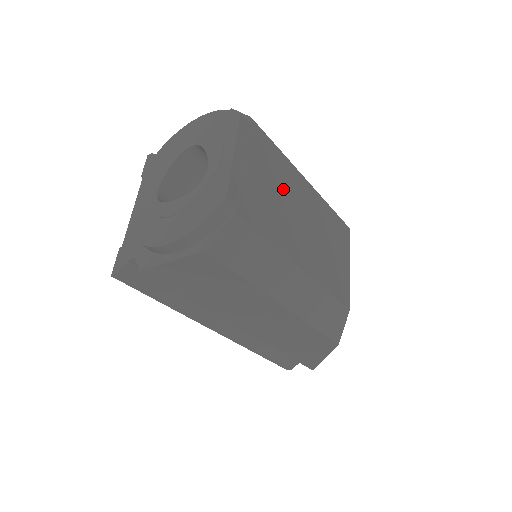
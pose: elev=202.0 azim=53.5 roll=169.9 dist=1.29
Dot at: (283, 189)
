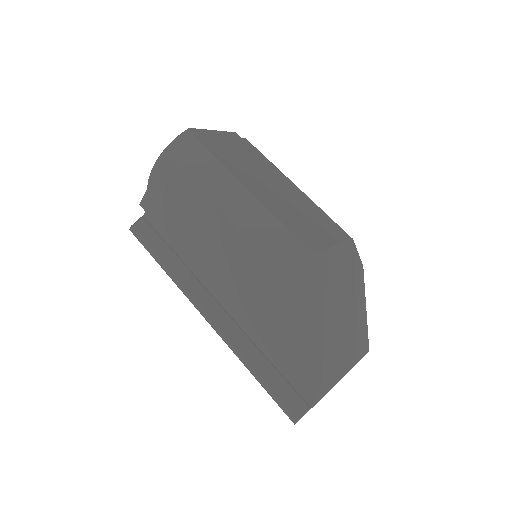
Dot at: (258, 166)
